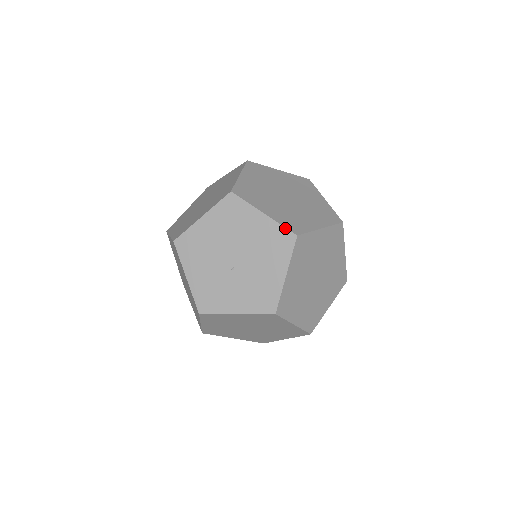
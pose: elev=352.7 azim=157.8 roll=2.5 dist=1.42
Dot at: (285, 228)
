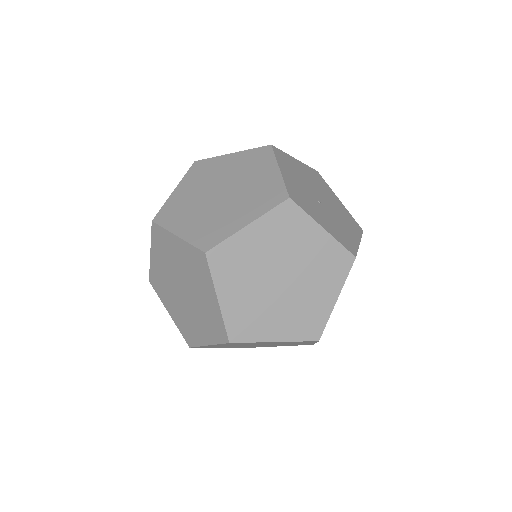
Dot at: occluded
